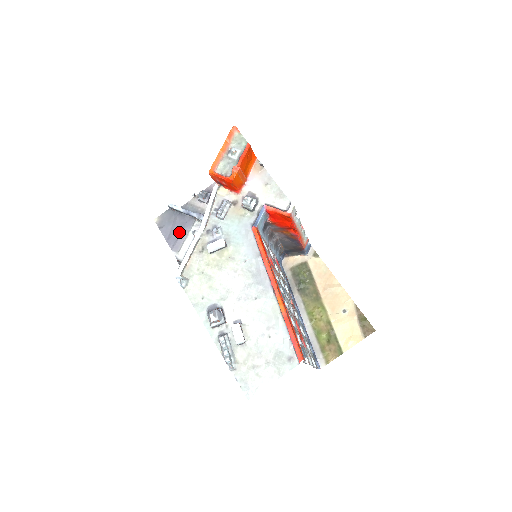
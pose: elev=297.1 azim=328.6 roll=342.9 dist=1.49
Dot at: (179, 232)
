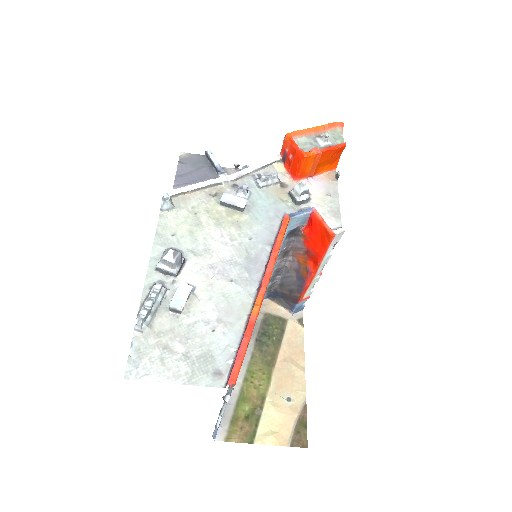
Dot at: (195, 179)
